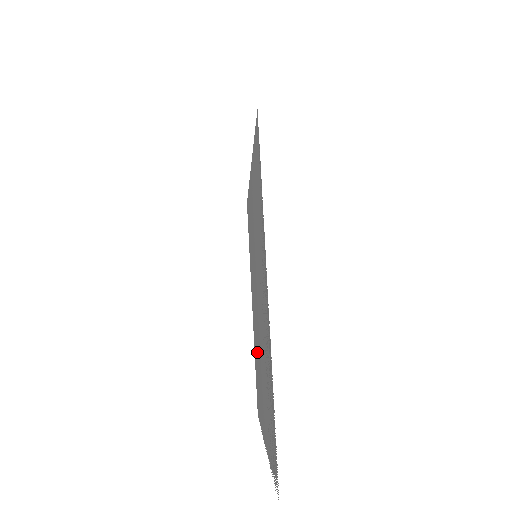
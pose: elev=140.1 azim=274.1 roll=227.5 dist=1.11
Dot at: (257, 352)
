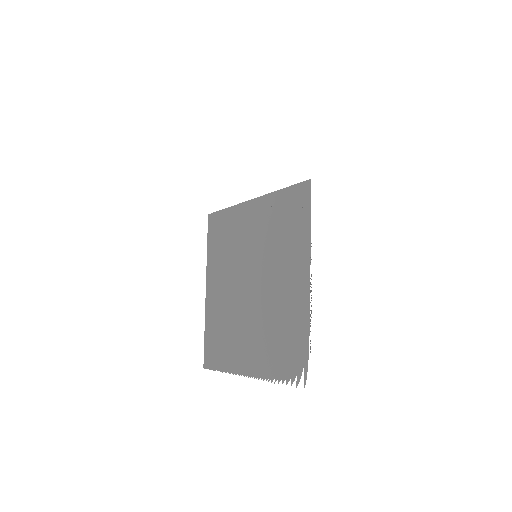
Dot at: (228, 320)
